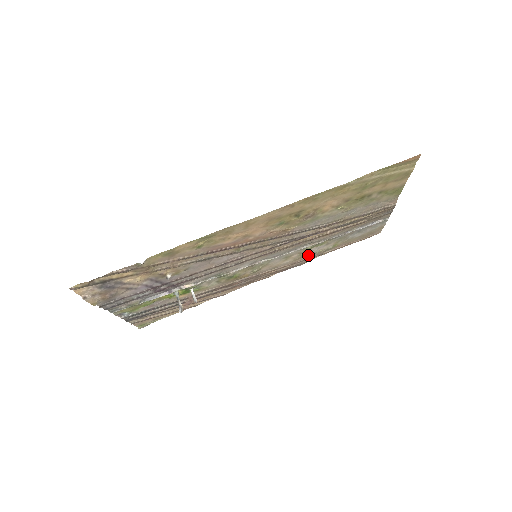
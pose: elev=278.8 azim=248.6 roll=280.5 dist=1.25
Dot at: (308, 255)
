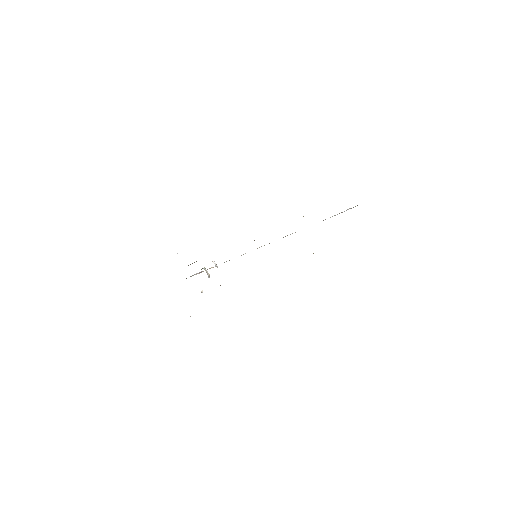
Dot at: occluded
